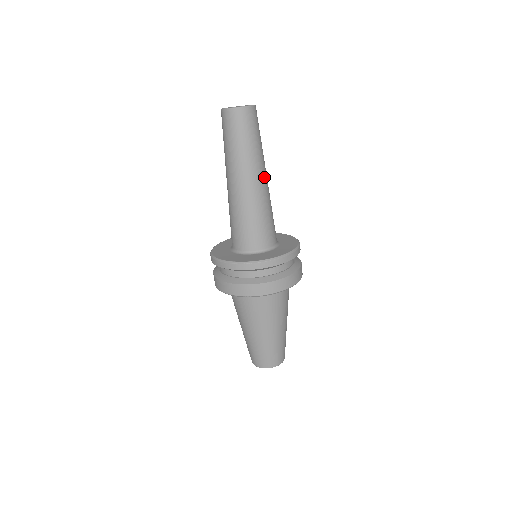
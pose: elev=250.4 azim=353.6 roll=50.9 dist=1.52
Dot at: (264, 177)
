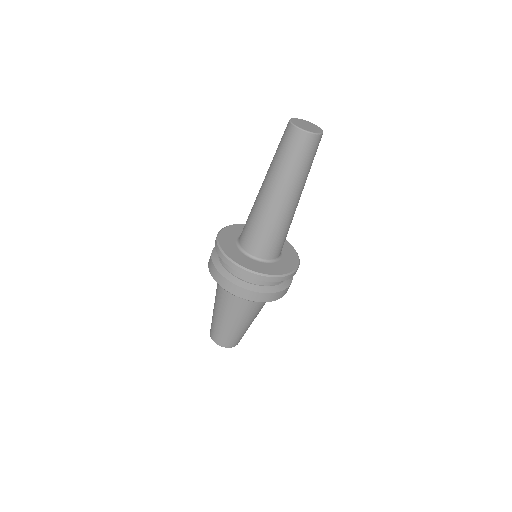
Dot at: occluded
